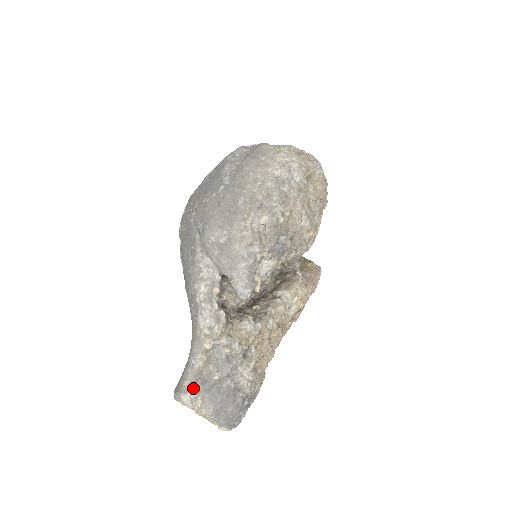
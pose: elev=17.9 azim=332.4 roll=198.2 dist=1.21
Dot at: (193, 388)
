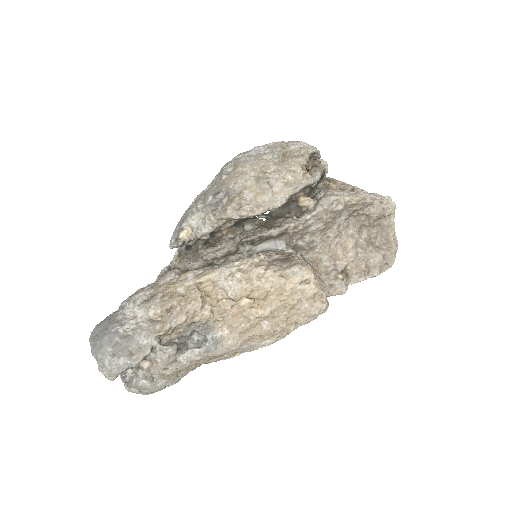
Dot at: occluded
